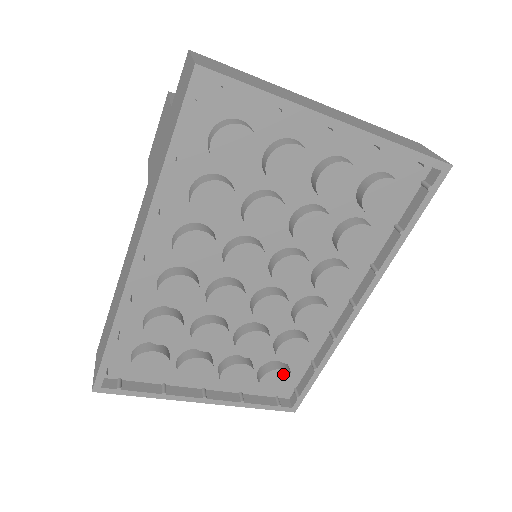
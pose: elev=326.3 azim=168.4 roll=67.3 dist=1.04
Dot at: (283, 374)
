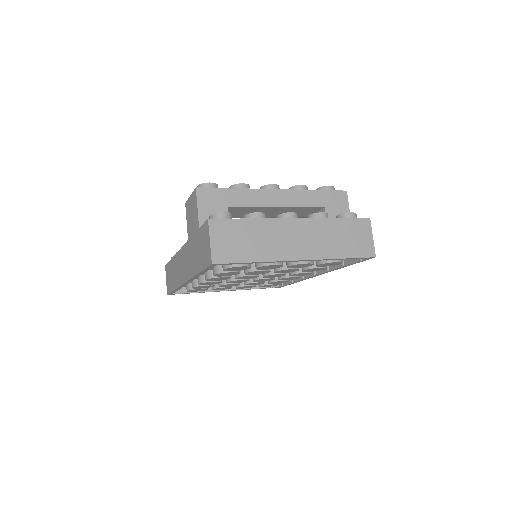
Dot at: occluded
